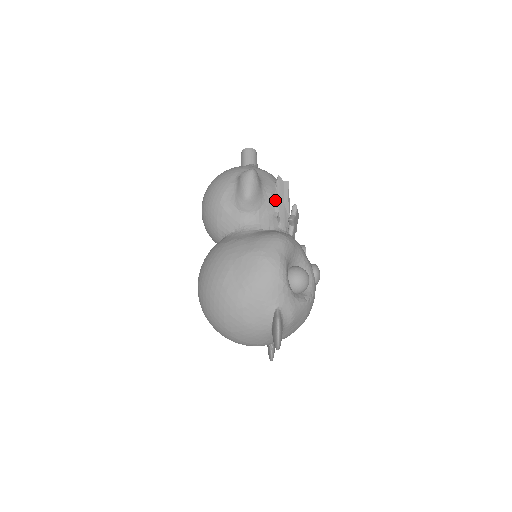
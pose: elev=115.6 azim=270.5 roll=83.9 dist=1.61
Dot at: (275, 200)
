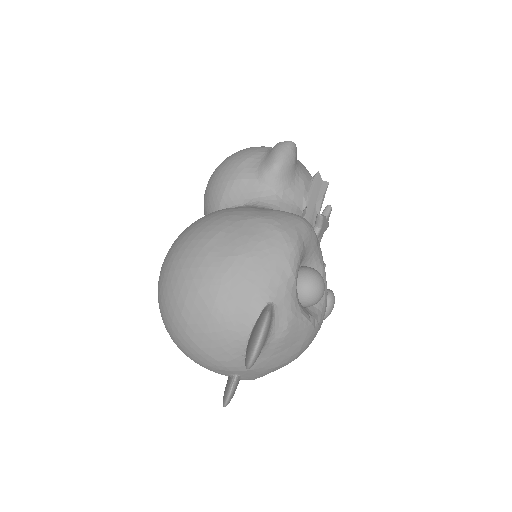
Dot at: (307, 192)
